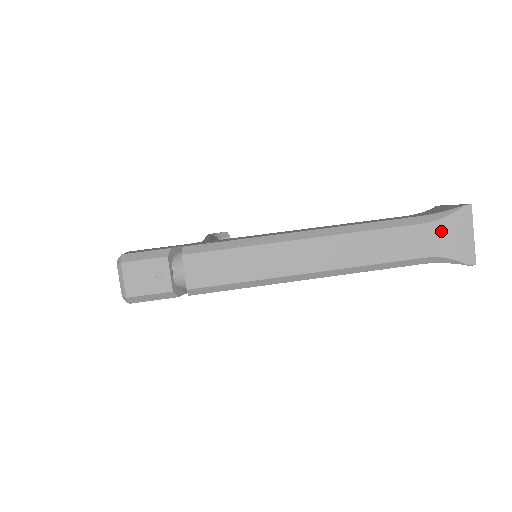
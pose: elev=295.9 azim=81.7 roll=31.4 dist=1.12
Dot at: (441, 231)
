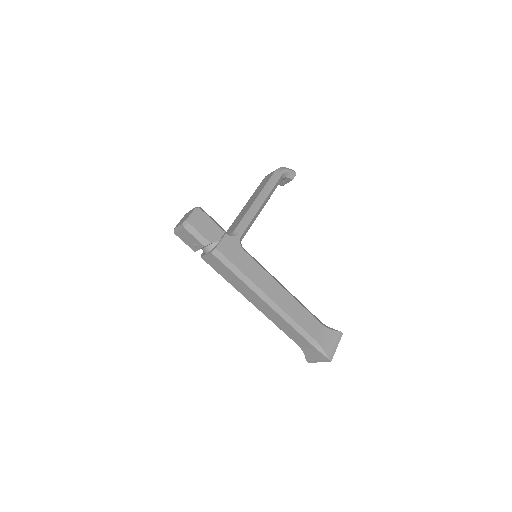
Dot at: (312, 350)
